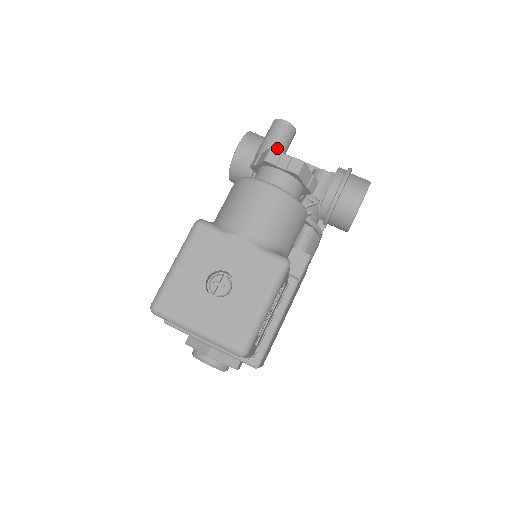
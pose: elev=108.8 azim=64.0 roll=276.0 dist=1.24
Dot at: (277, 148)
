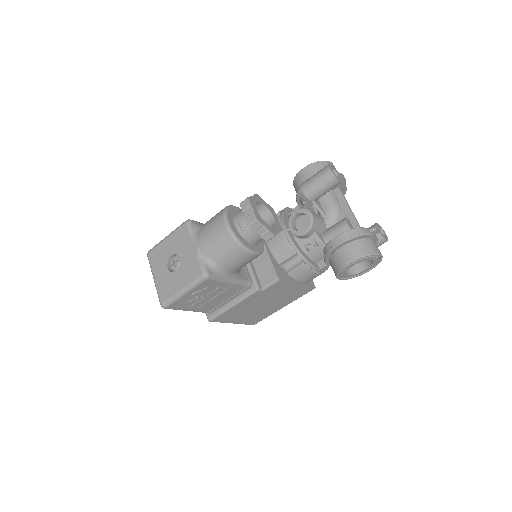
Dot at: (312, 188)
